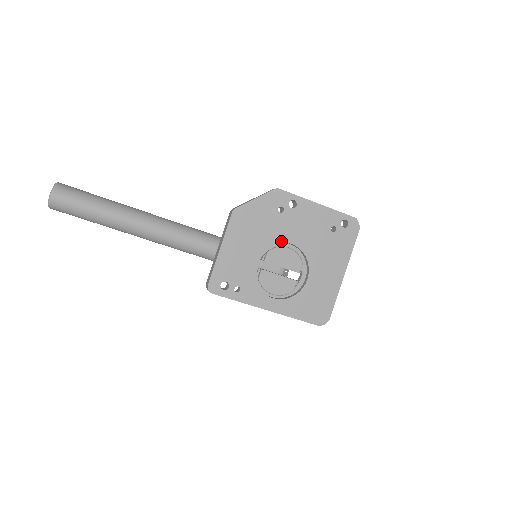
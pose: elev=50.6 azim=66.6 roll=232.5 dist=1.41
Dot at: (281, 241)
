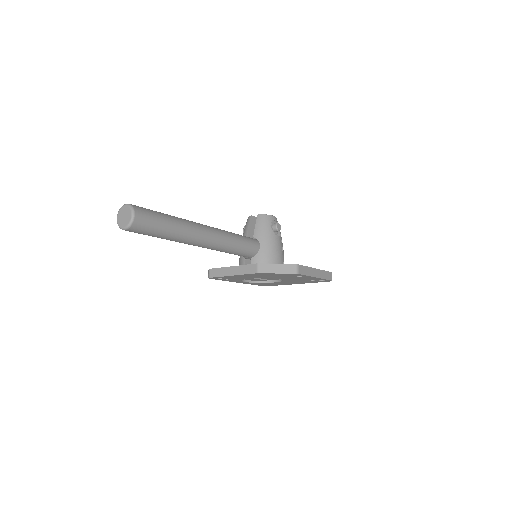
Dot at: (275, 278)
